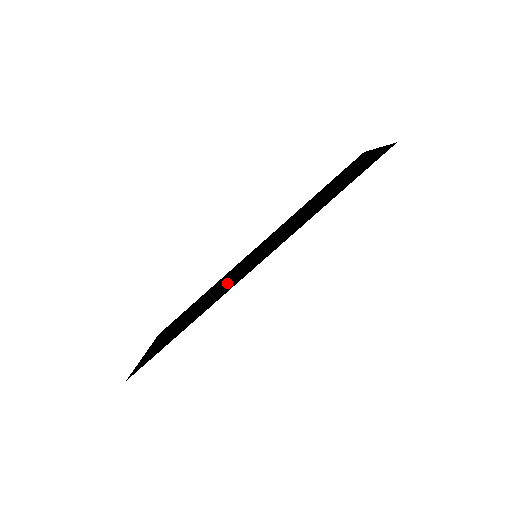
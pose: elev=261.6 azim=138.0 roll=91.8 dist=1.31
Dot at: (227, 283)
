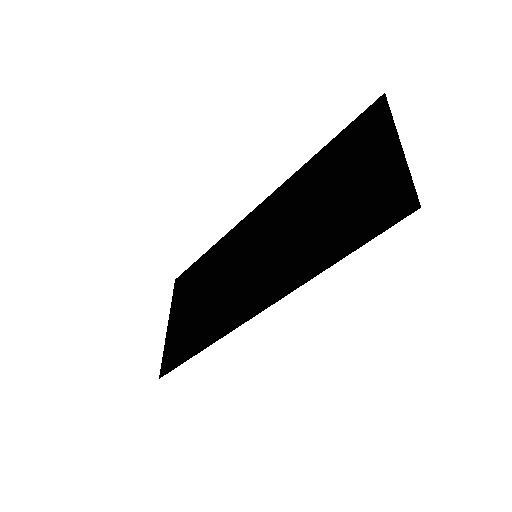
Dot at: (230, 288)
